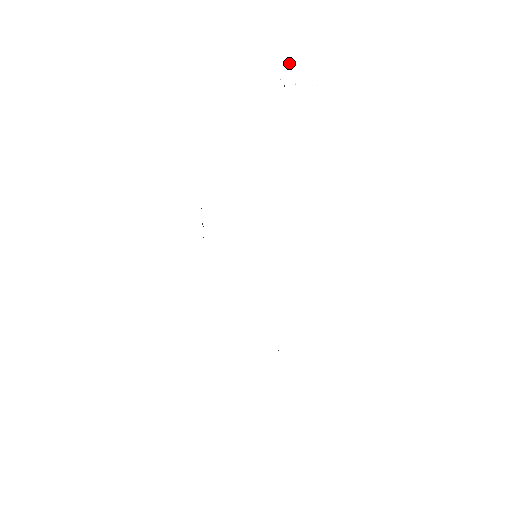
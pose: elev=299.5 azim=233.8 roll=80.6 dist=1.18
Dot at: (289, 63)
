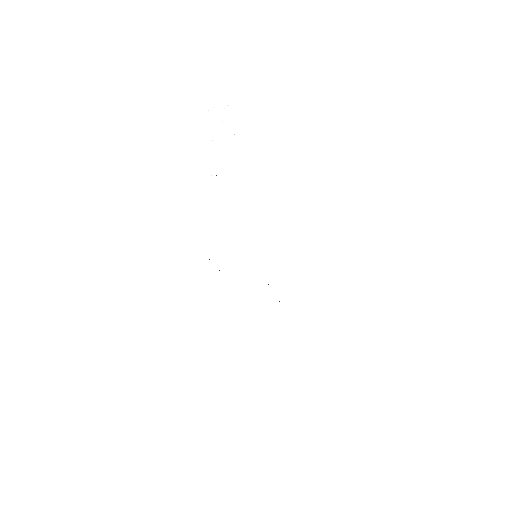
Dot at: occluded
